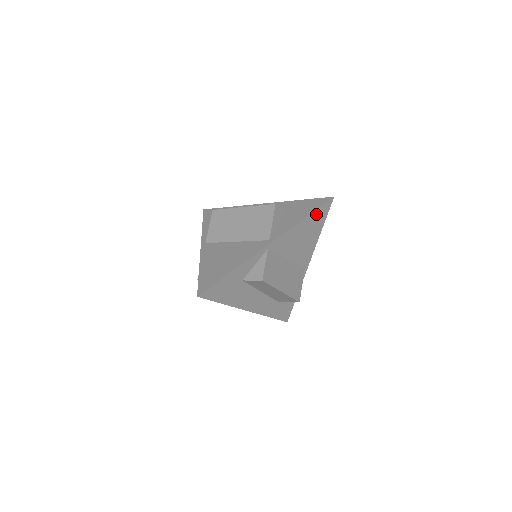
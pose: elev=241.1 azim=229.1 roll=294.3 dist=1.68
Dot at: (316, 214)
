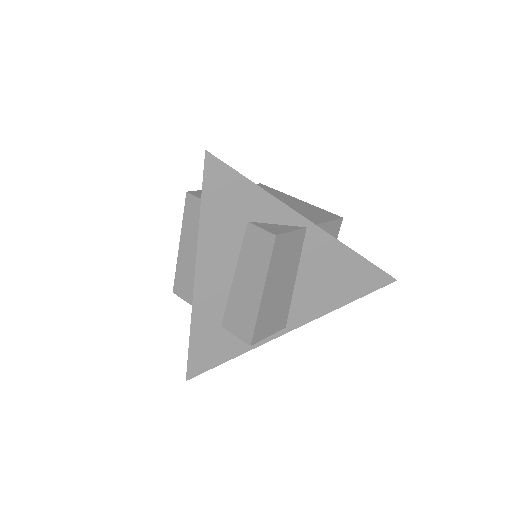
Dot at: (369, 271)
